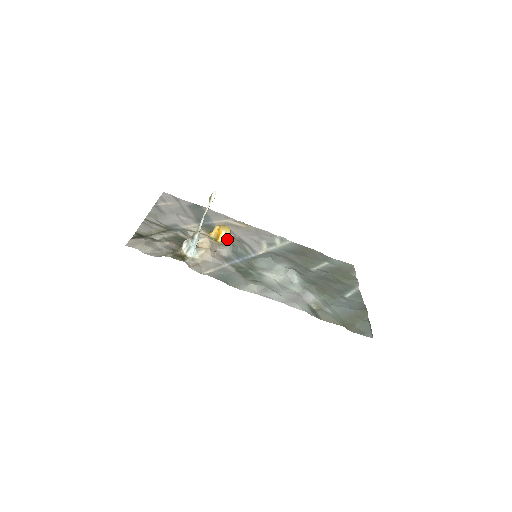
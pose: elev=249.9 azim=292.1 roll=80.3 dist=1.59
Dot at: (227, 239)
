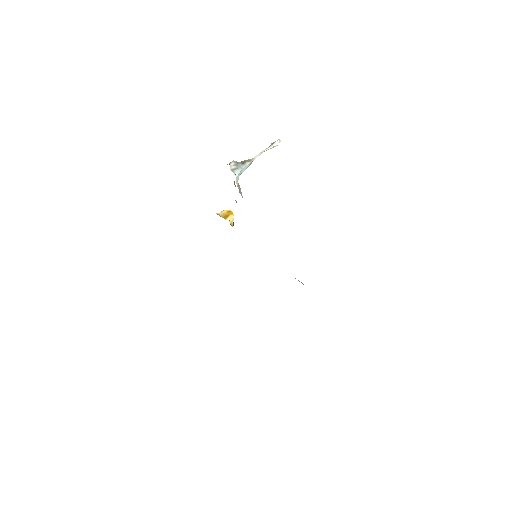
Dot at: (232, 226)
